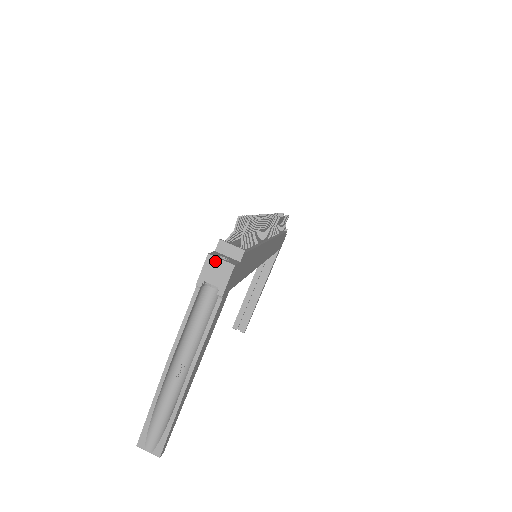
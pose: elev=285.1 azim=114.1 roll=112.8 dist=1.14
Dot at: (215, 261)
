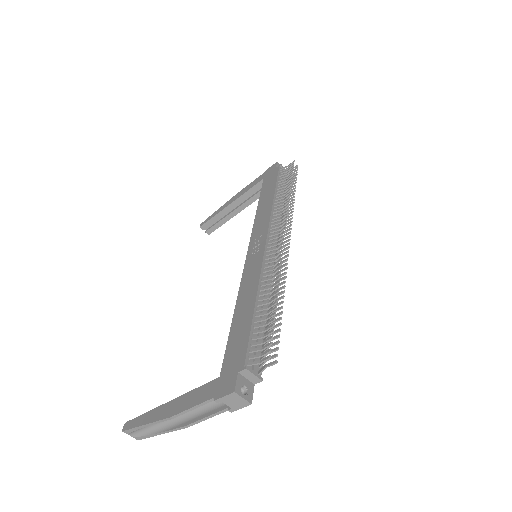
Dot at: (237, 397)
